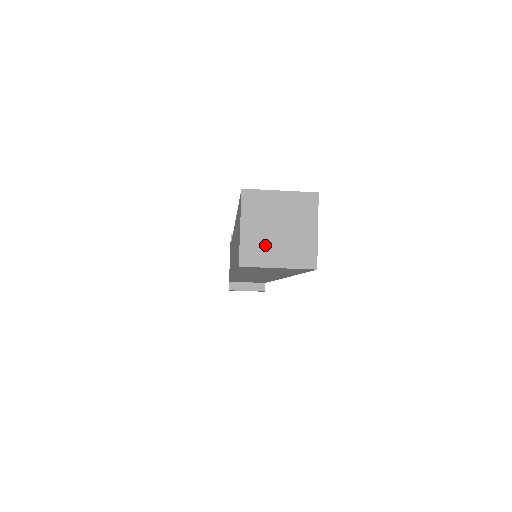
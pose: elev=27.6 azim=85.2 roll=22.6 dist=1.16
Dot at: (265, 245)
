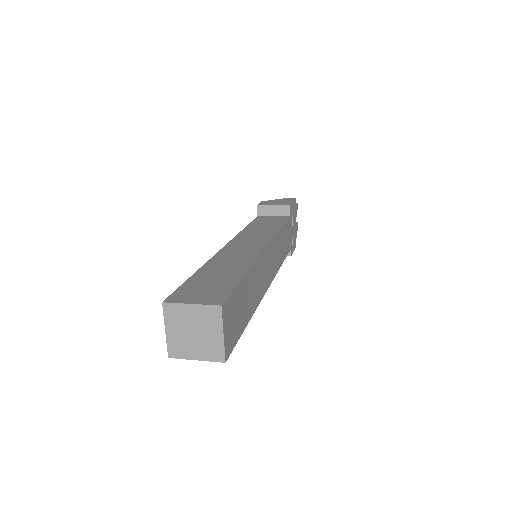
Dot at: (185, 344)
